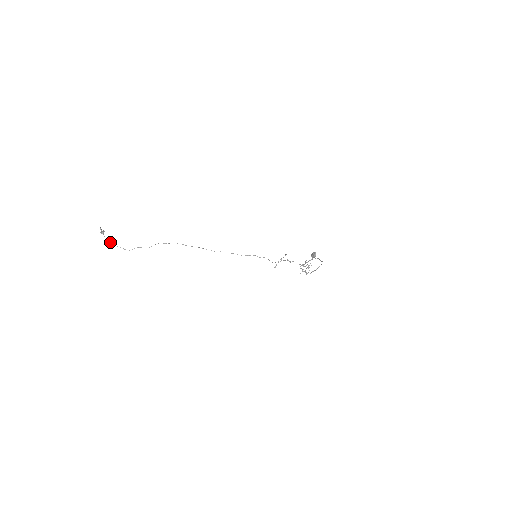
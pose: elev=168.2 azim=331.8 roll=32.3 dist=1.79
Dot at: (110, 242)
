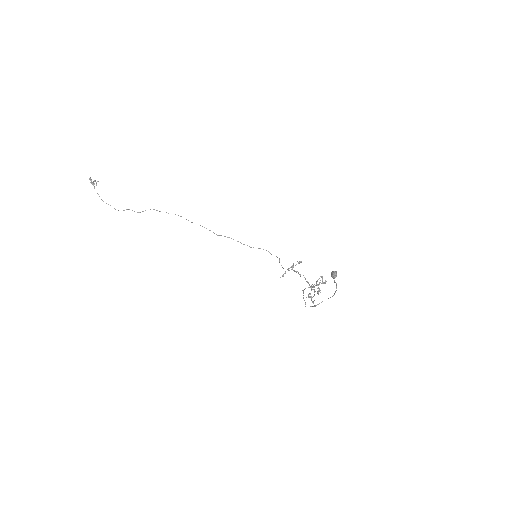
Dot at: occluded
